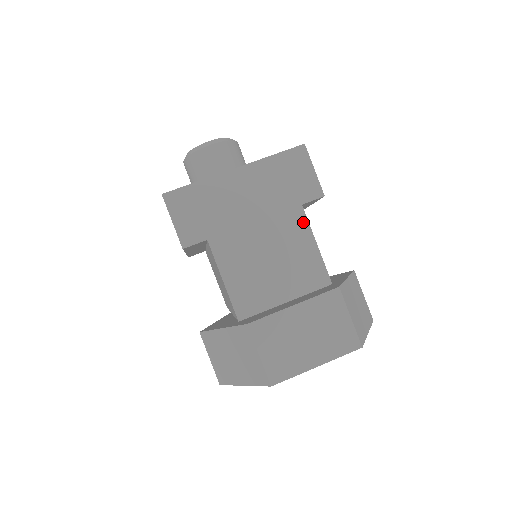
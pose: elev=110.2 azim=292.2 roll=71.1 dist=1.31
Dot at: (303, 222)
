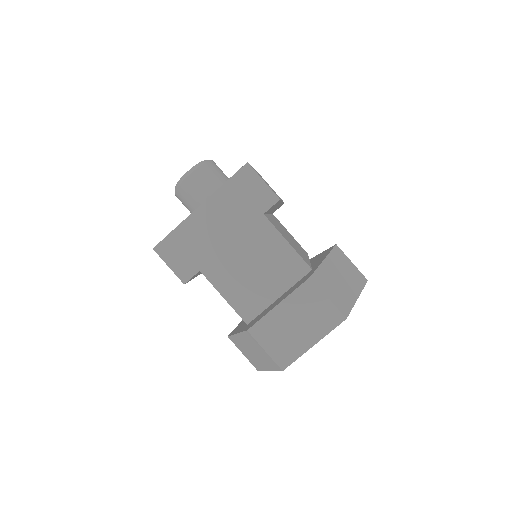
Dot at: (270, 228)
